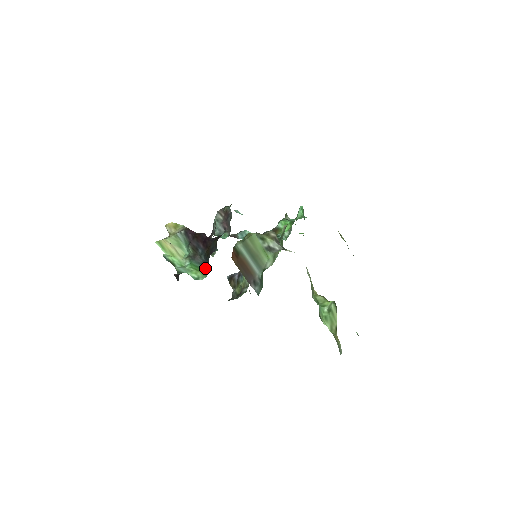
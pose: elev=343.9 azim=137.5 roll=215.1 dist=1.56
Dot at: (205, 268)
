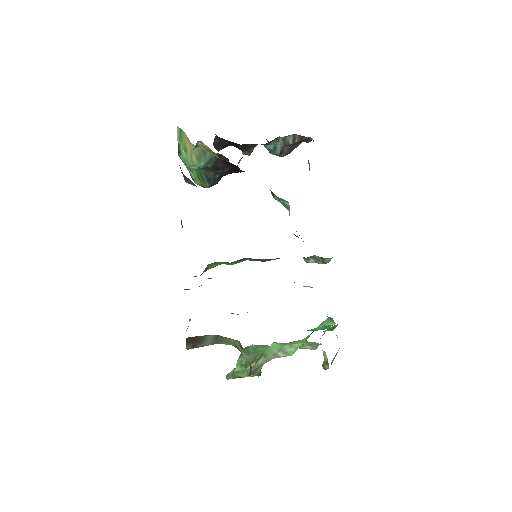
Dot at: (209, 184)
